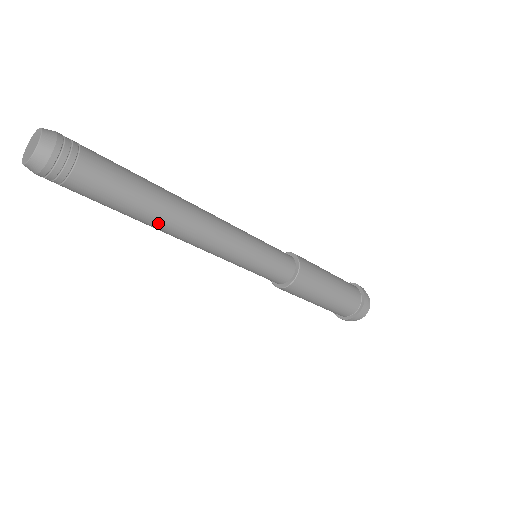
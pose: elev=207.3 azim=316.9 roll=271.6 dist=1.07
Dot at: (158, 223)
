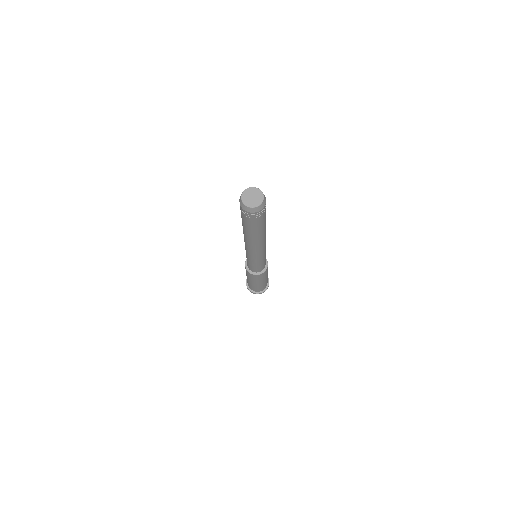
Dot at: (248, 238)
